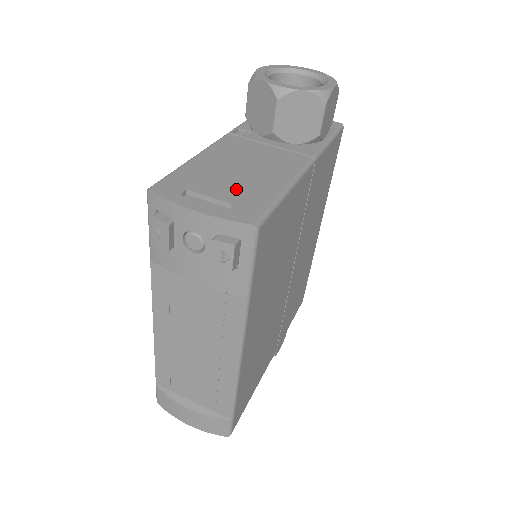
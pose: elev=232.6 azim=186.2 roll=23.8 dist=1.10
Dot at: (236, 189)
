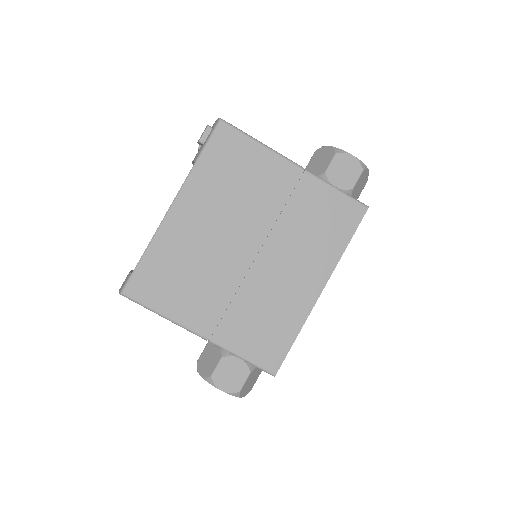
Dot at: occluded
